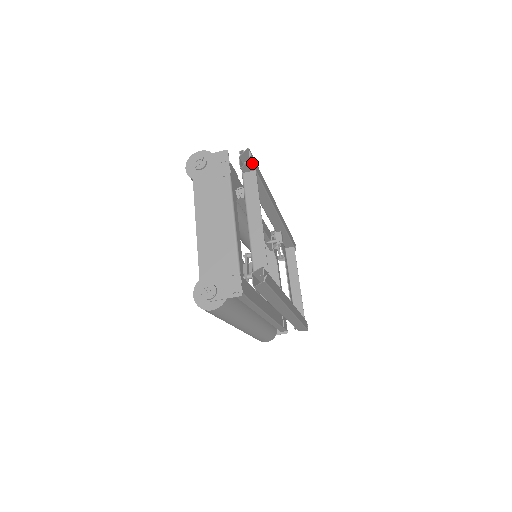
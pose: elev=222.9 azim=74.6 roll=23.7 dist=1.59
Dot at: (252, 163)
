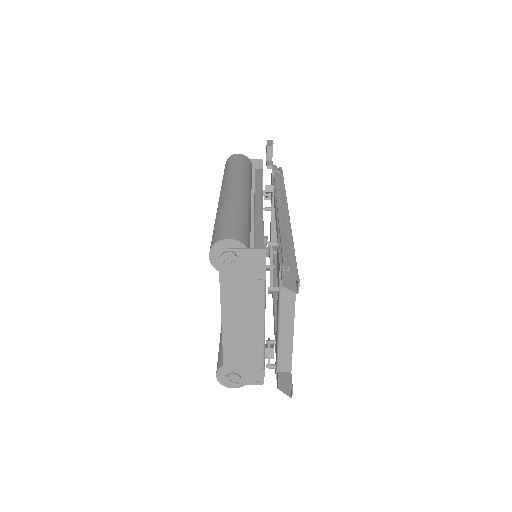
Dot at: (297, 287)
